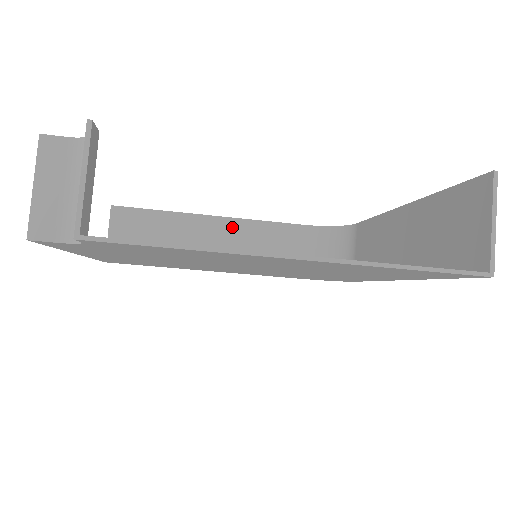
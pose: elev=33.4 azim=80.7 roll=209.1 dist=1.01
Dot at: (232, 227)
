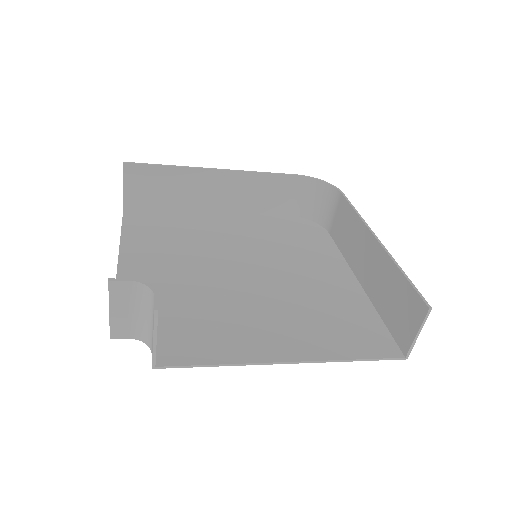
Dot at: (233, 179)
